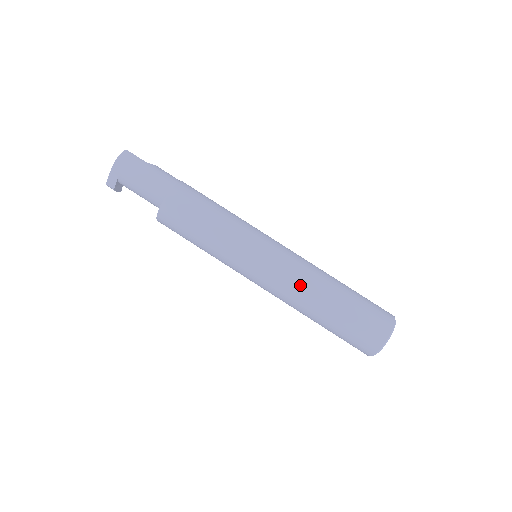
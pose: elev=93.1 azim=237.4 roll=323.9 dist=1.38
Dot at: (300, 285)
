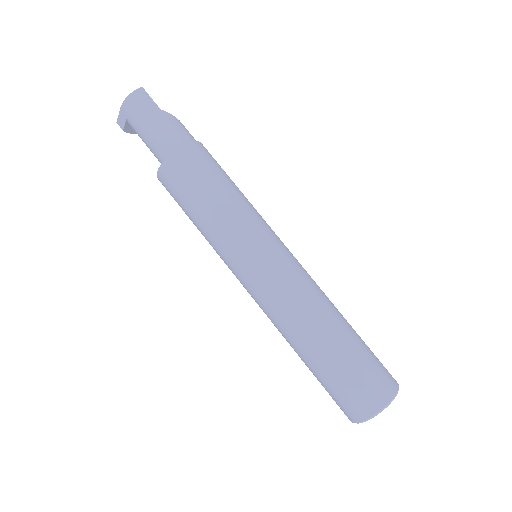
Dot at: (287, 313)
